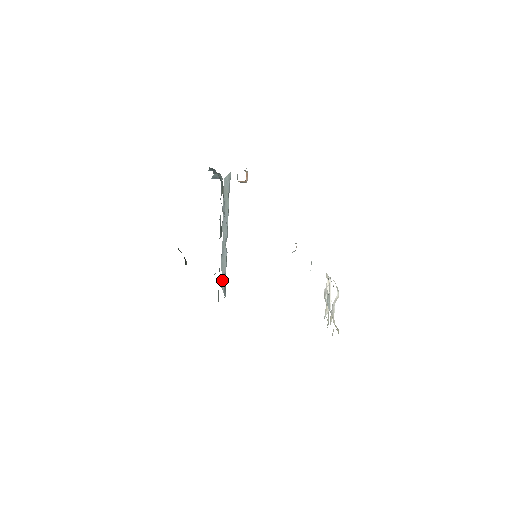
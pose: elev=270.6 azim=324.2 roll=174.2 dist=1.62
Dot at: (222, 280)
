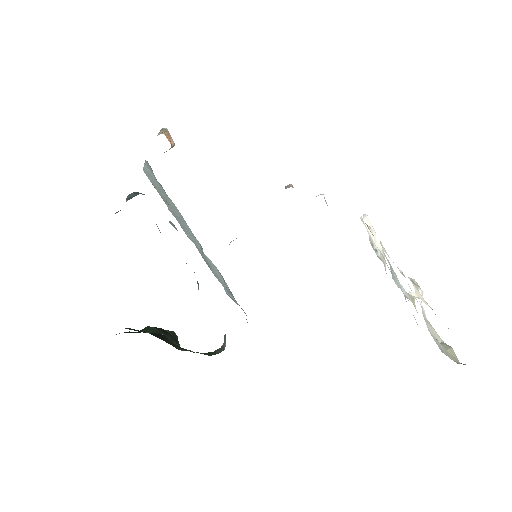
Dot at: (228, 293)
